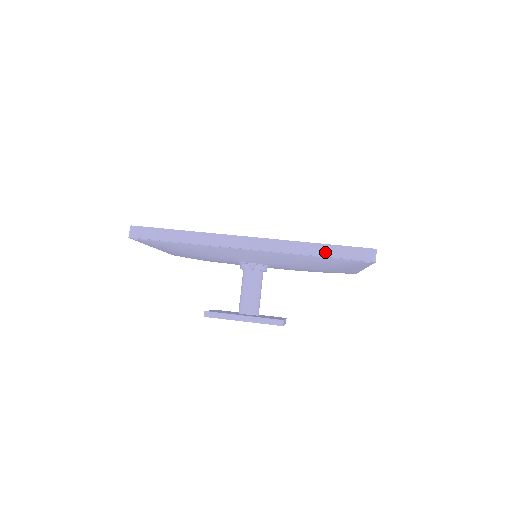
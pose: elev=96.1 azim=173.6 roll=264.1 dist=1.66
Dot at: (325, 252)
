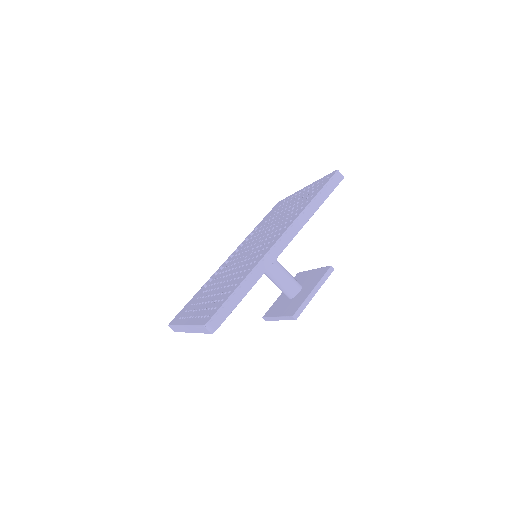
Dot at: (321, 200)
